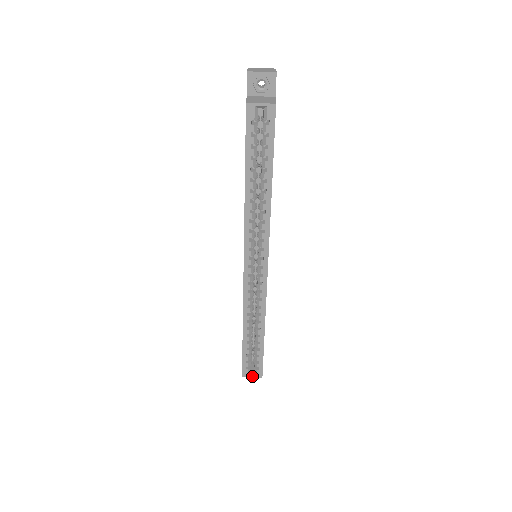
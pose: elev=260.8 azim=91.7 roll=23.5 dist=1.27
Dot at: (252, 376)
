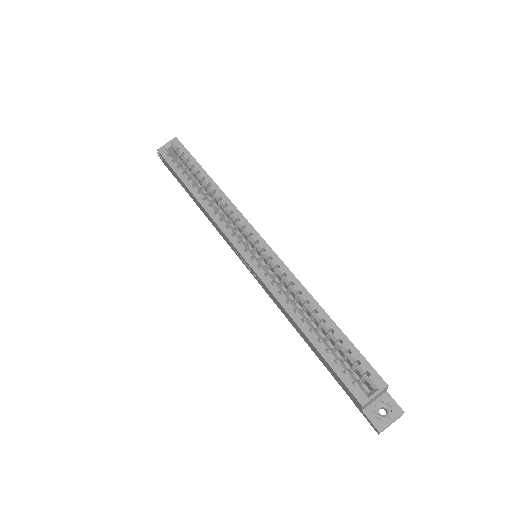
Dot at: (373, 394)
